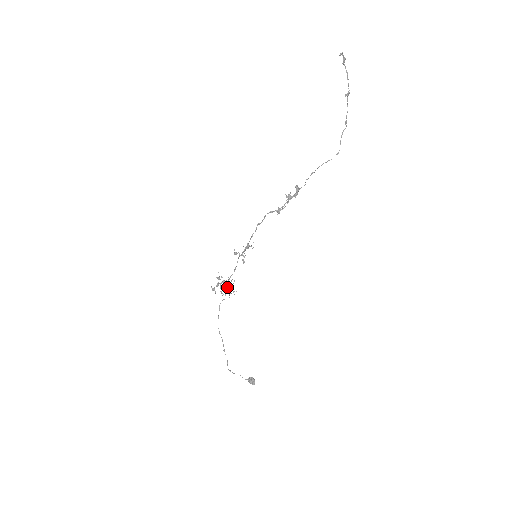
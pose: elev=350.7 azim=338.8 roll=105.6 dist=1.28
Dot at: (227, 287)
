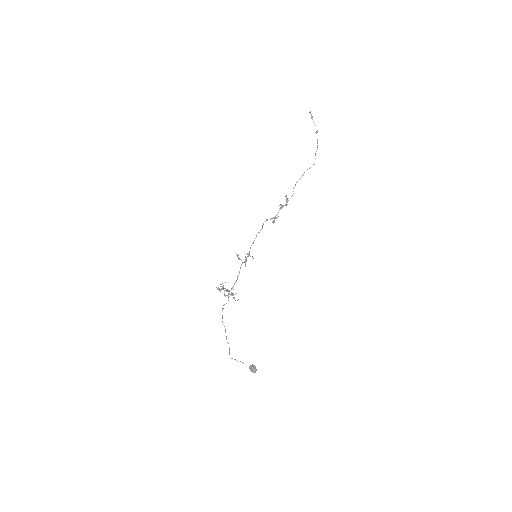
Dot at: (230, 294)
